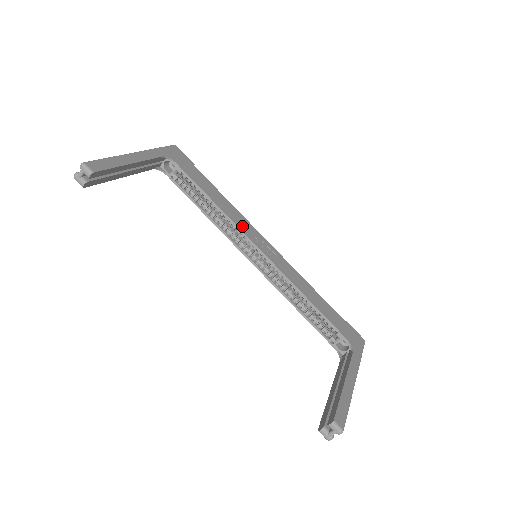
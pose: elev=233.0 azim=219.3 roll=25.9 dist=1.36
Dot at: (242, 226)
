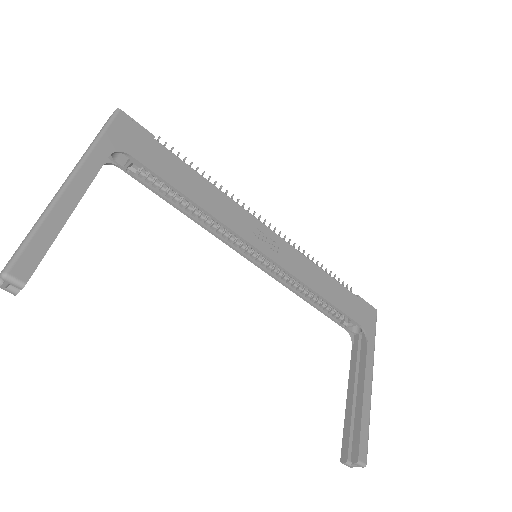
Dot at: (235, 223)
